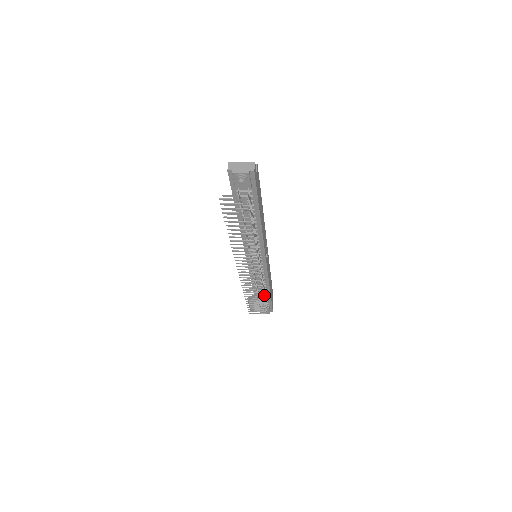
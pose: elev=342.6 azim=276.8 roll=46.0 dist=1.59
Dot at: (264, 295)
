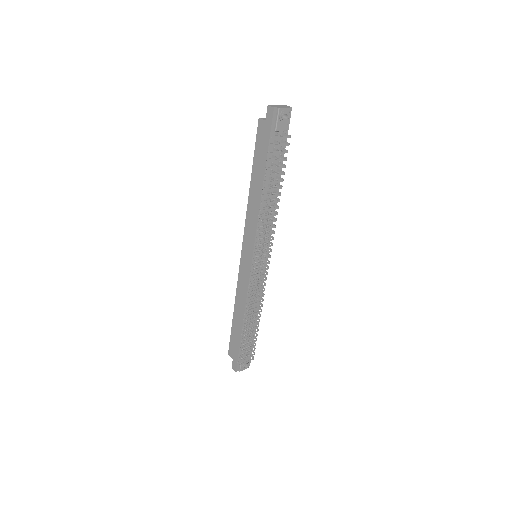
Dot at: occluded
